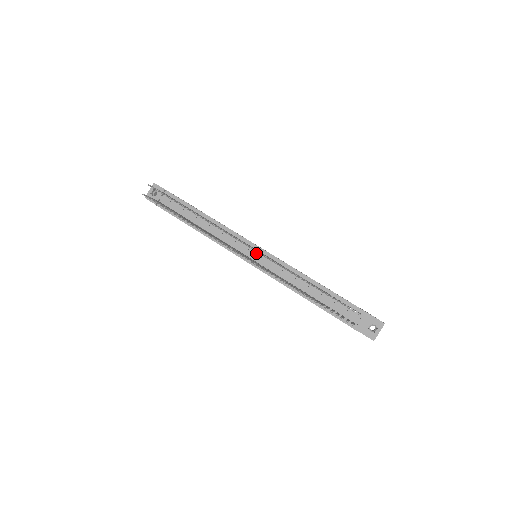
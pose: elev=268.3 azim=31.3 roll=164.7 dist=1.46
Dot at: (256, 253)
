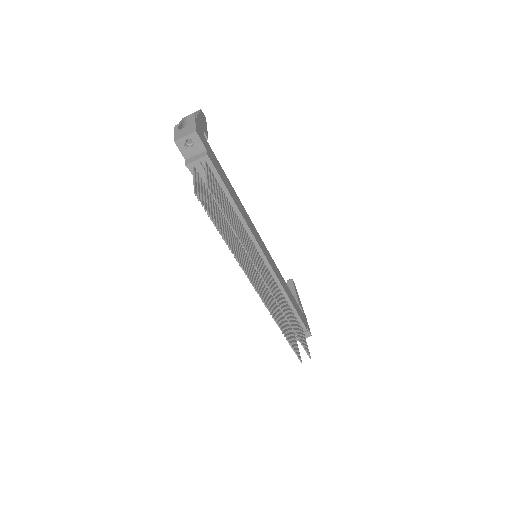
Dot at: occluded
